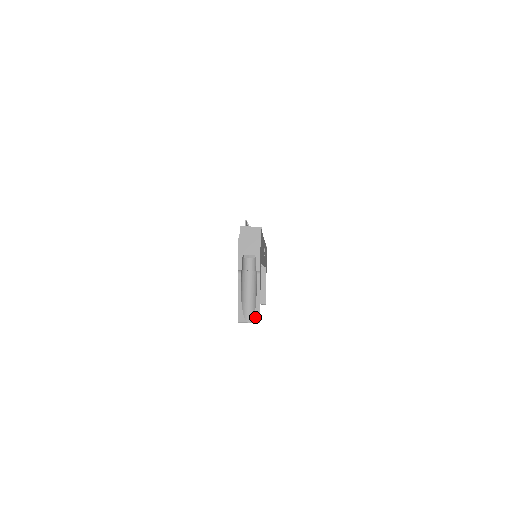
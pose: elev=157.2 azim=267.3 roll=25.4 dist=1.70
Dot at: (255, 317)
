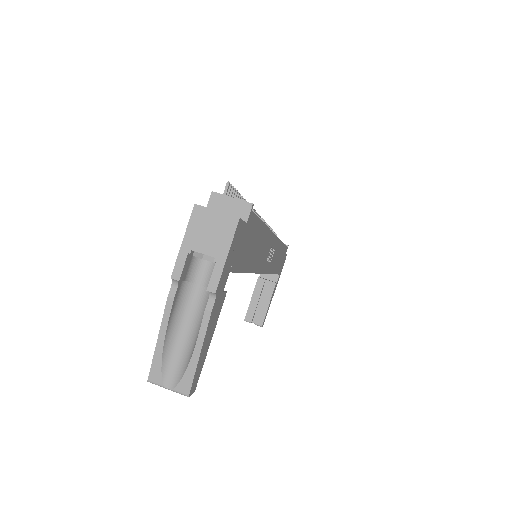
Dot at: (183, 383)
